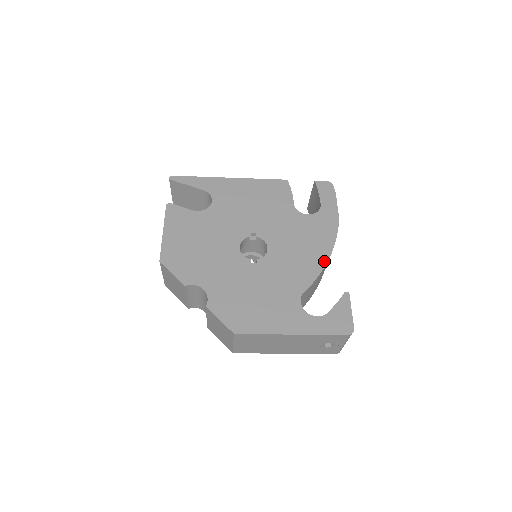
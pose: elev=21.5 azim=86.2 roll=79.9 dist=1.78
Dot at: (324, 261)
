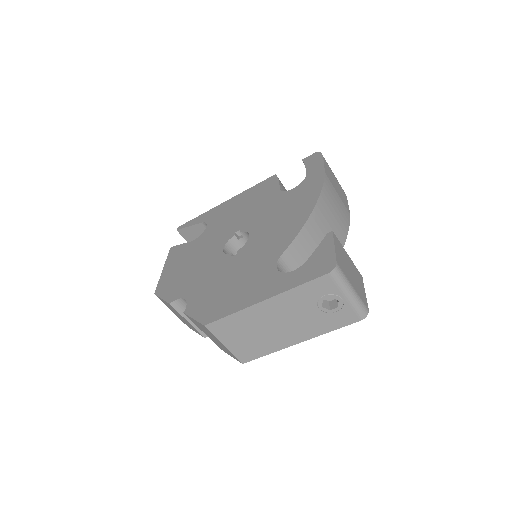
Dot at: (305, 217)
